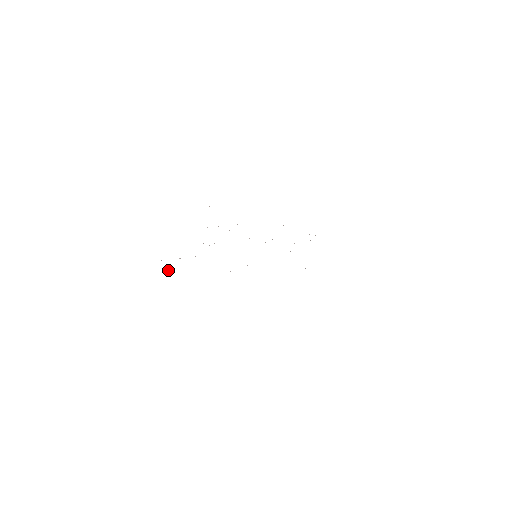
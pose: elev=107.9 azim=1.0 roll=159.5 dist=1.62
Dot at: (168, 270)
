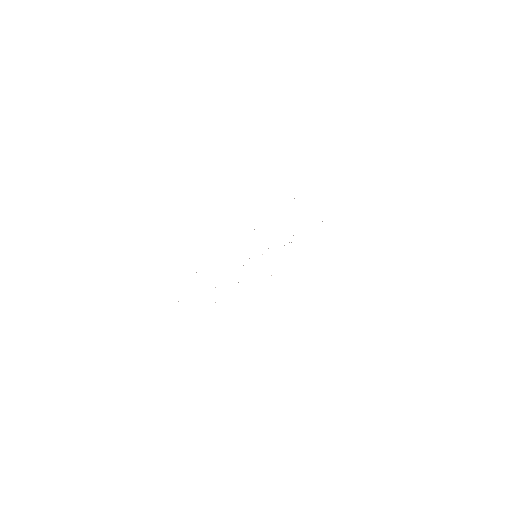
Dot at: occluded
